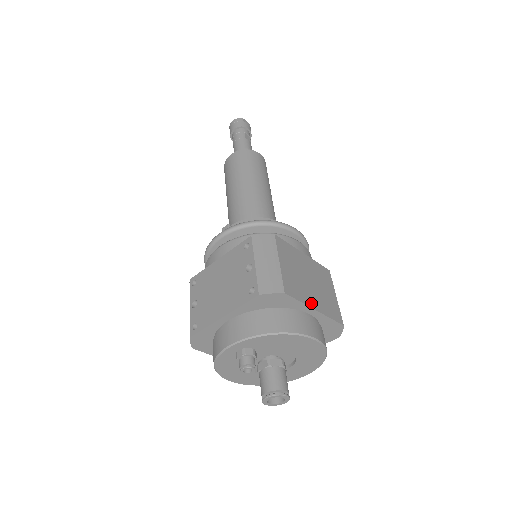
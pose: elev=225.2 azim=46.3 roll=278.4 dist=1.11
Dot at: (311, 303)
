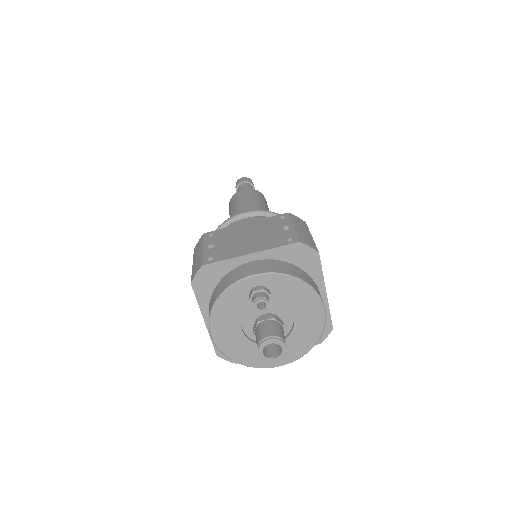
Dot at: (324, 284)
